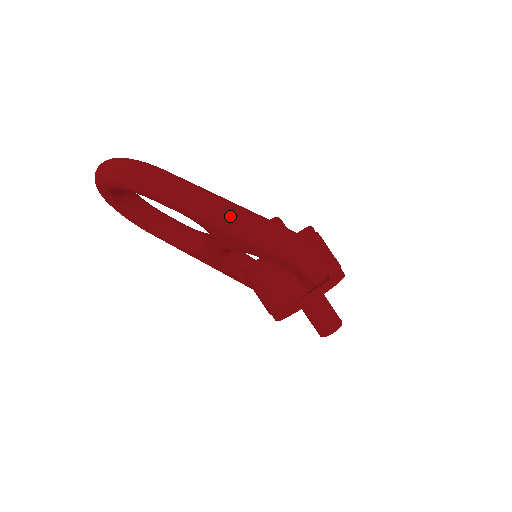
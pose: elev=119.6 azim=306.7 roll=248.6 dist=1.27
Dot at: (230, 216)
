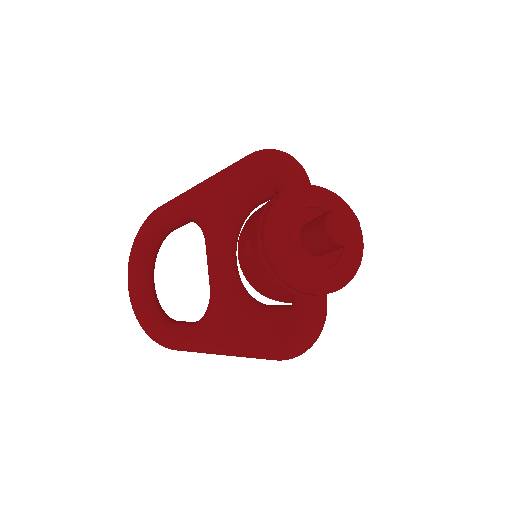
Dot at: occluded
